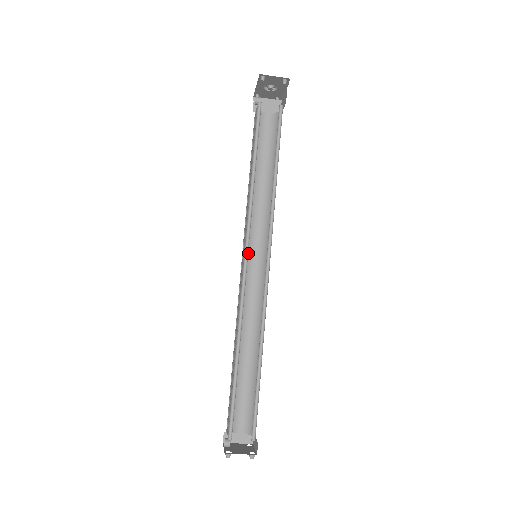
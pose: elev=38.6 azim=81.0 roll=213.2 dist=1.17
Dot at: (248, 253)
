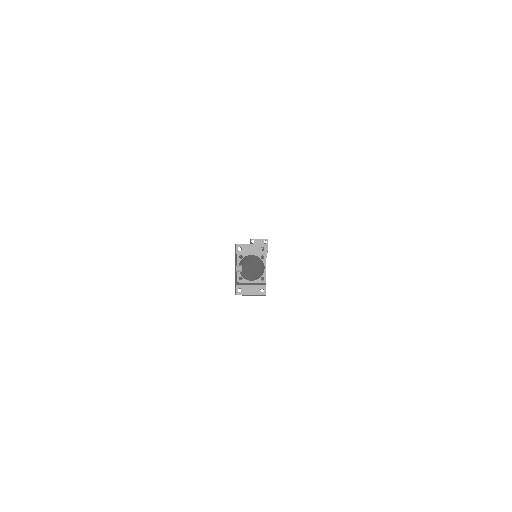
Dot at: occluded
